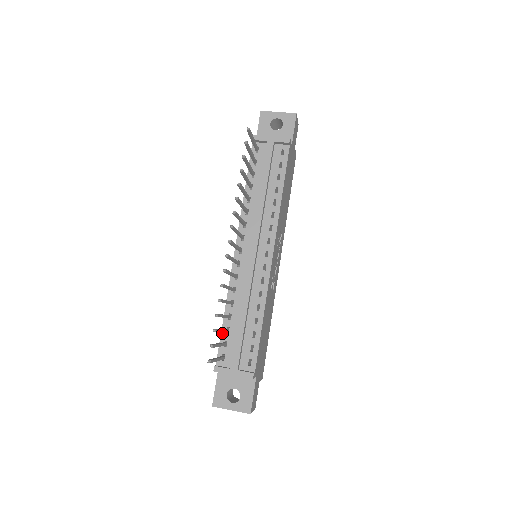
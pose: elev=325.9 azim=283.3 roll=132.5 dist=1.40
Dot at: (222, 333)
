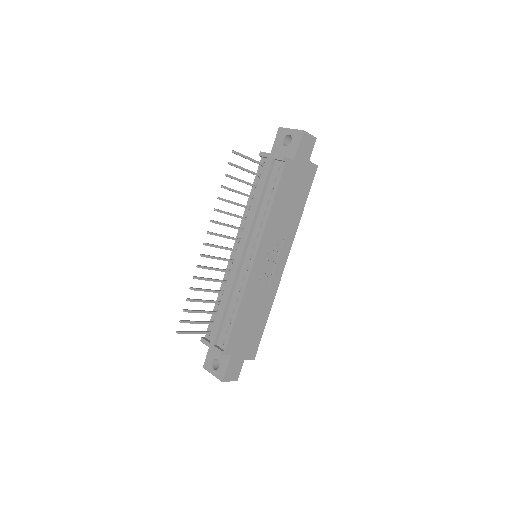
Dot at: (213, 314)
